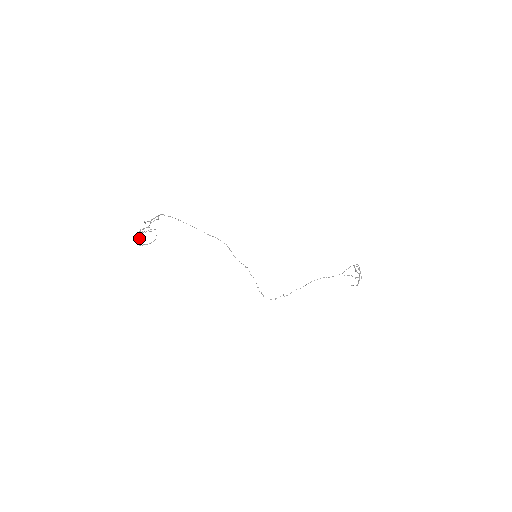
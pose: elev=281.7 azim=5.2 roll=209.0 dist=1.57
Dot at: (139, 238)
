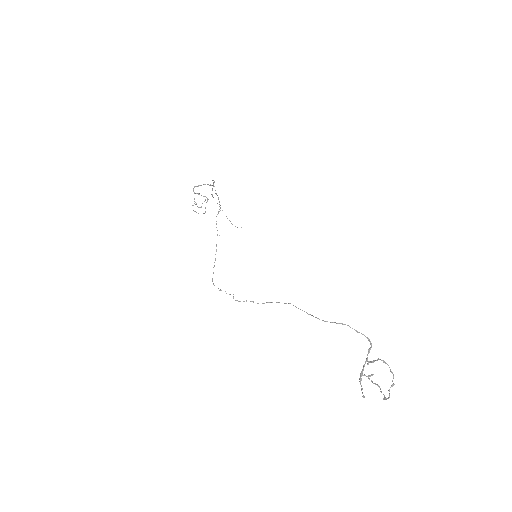
Dot at: (196, 204)
